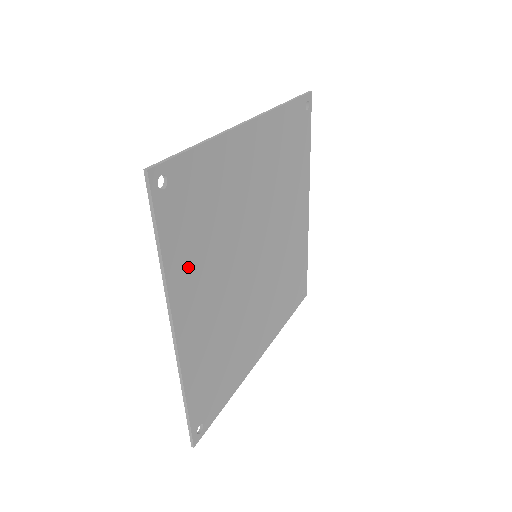
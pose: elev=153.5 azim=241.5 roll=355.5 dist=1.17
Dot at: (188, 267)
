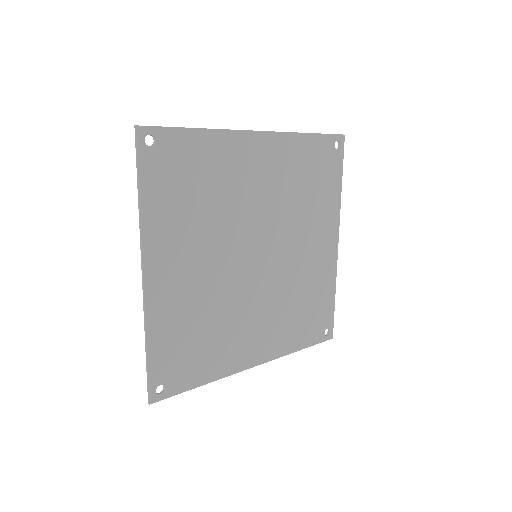
Dot at: (167, 222)
